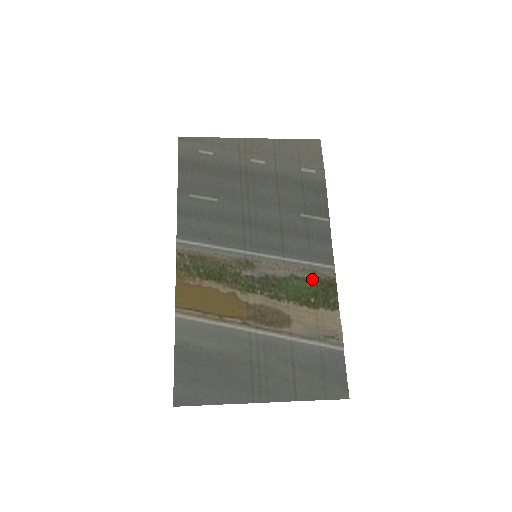
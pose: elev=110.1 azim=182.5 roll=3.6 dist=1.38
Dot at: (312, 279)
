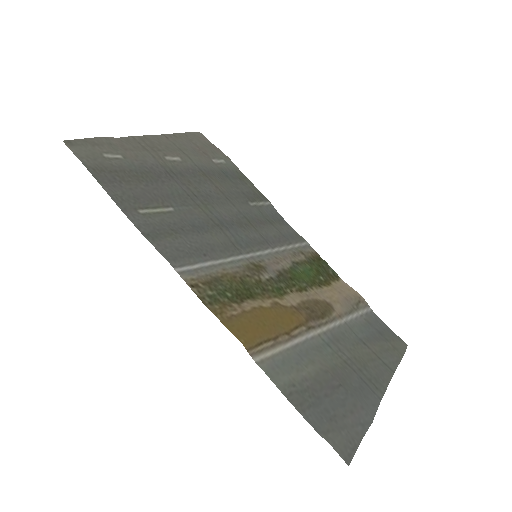
Dot at: (306, 260)
